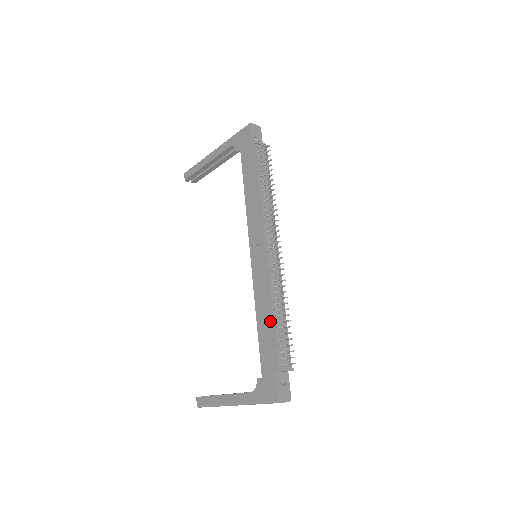
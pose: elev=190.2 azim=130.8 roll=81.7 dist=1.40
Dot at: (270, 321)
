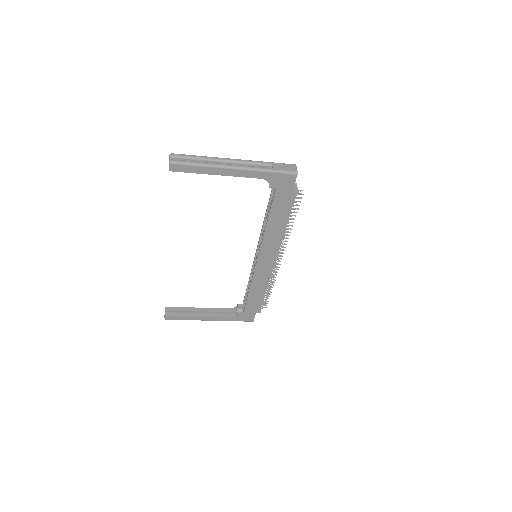
Dot at: (262, 294)
